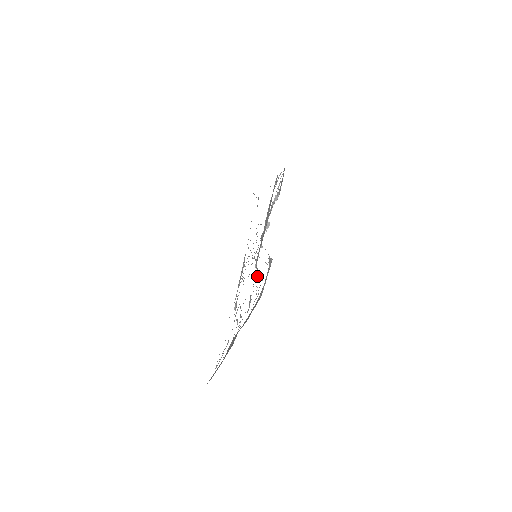
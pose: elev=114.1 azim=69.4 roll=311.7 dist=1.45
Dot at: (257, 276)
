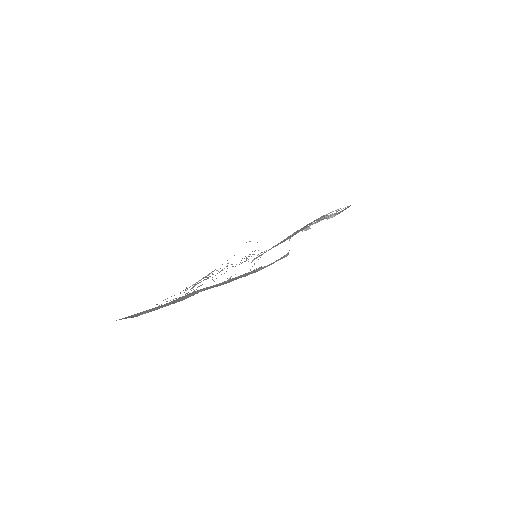
Dot at: occluded
